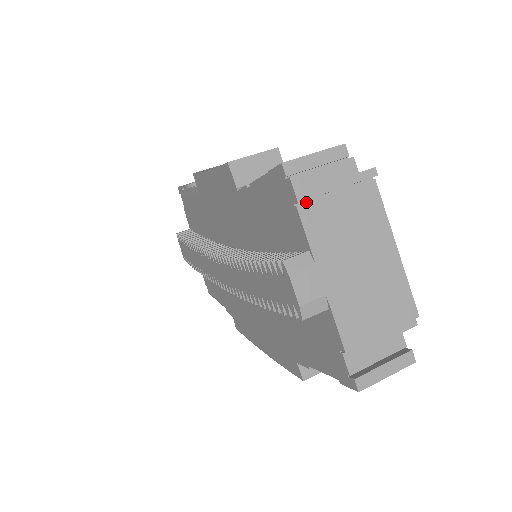
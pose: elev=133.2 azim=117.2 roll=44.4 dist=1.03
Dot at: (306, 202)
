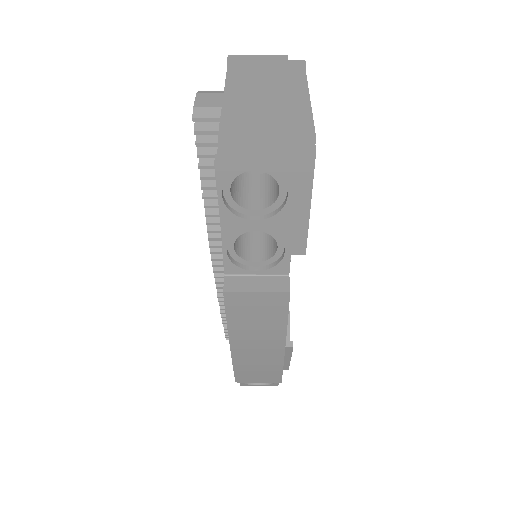
Dot at: (236, 70)
